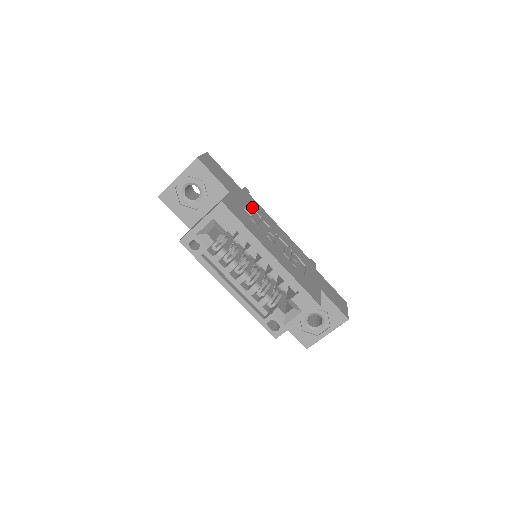
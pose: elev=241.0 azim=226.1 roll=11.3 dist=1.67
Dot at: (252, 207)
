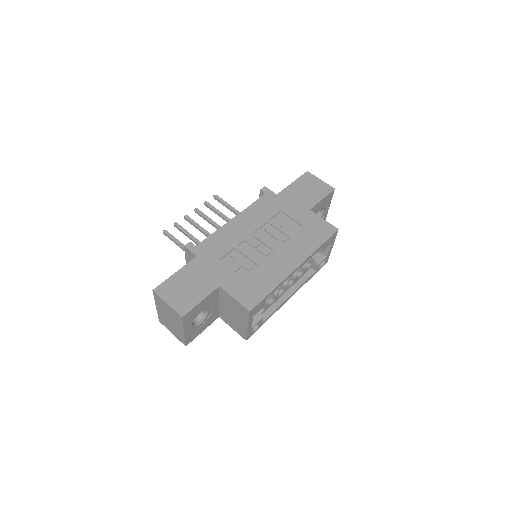
Dot at: (223, 255)
